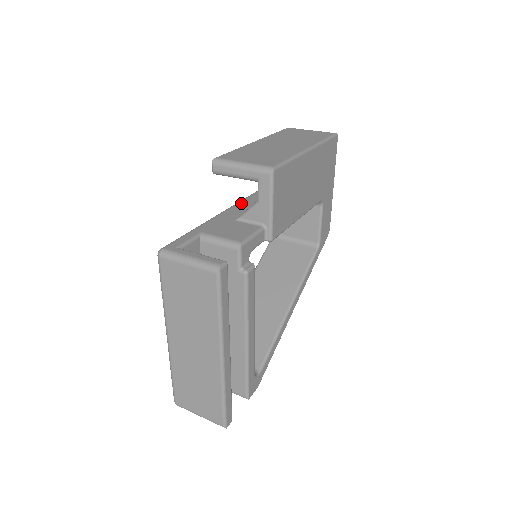
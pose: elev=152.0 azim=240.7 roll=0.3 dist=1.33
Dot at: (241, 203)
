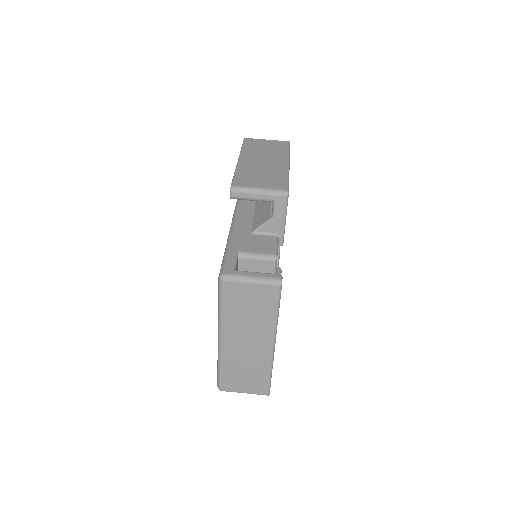
Dot at: (239, 215)
